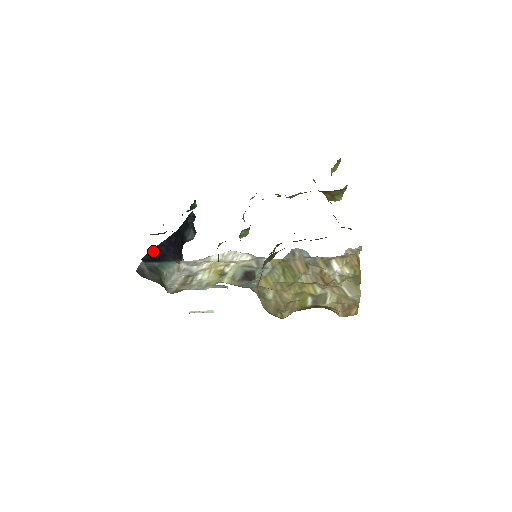
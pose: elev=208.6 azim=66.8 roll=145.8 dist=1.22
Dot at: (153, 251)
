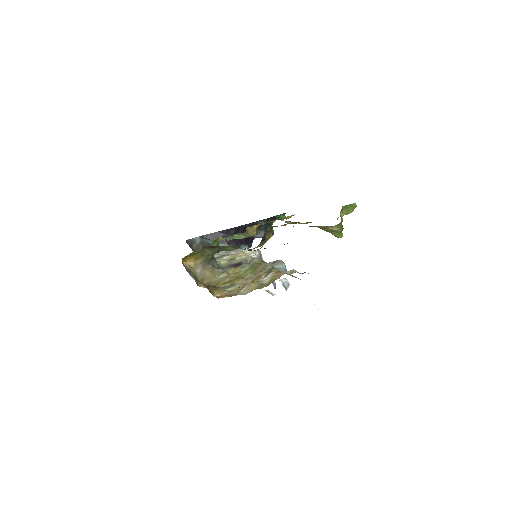
Dot at: (213, 234)
